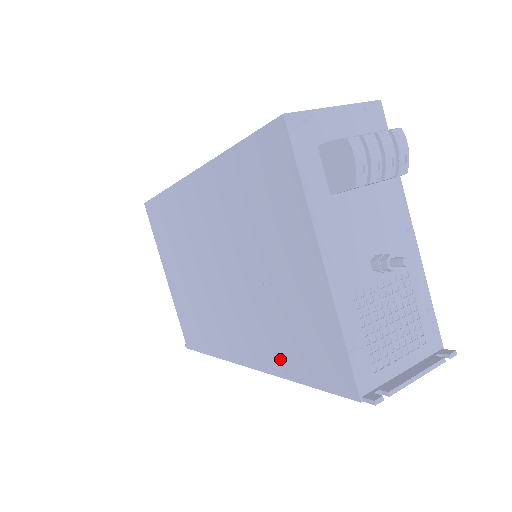
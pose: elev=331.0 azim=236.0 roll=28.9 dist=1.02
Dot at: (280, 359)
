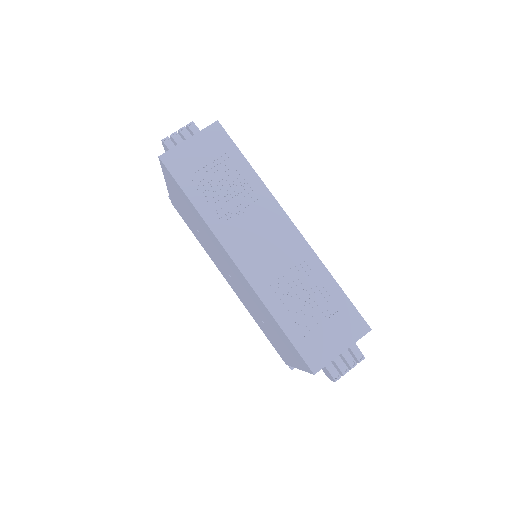
Dot at: (254, 318)
